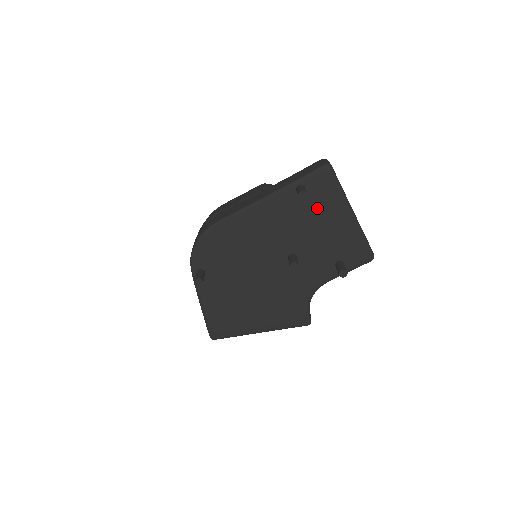
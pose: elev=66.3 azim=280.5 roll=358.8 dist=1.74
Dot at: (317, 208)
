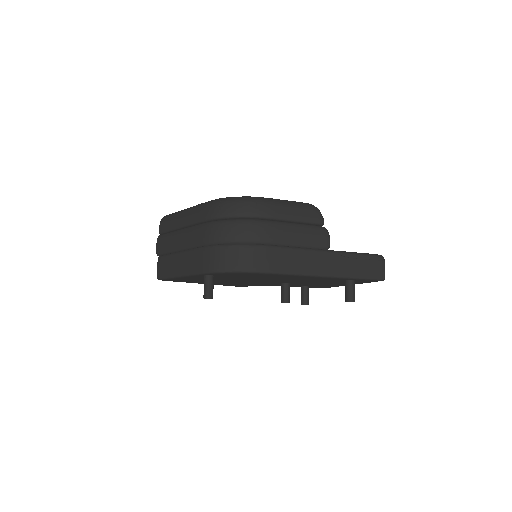
Dot at: (341, 282)
